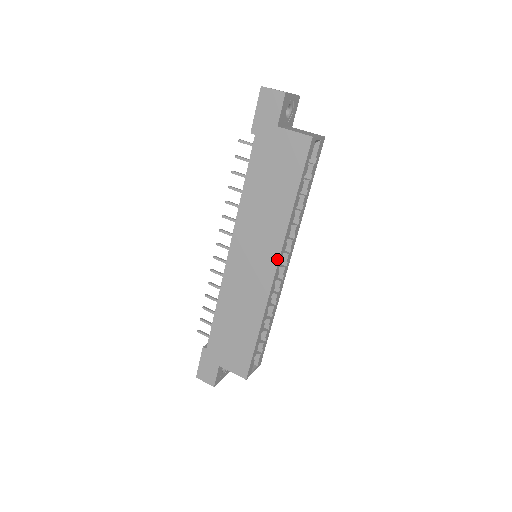
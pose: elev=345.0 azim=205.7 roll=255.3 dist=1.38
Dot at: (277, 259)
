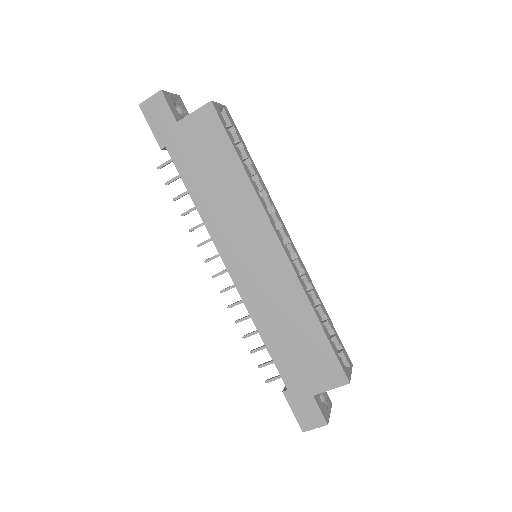
Dot at: (273, 233)
